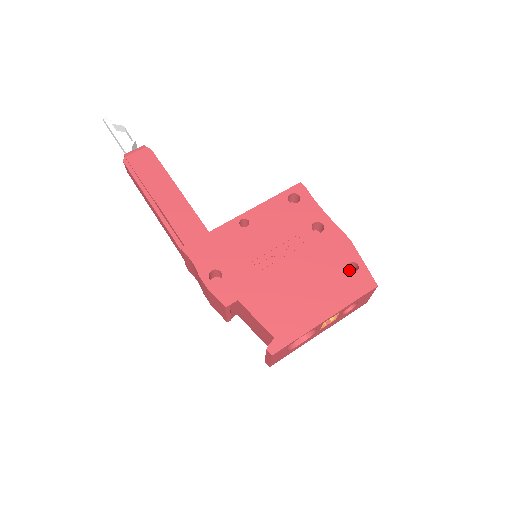
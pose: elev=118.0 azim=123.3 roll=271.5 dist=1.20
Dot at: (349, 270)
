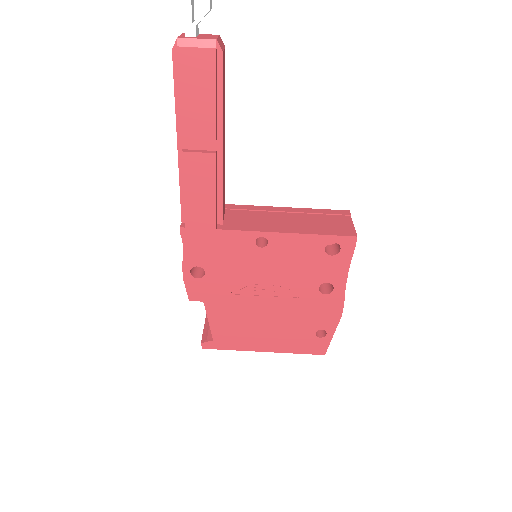
Dot at: (315, 334)
